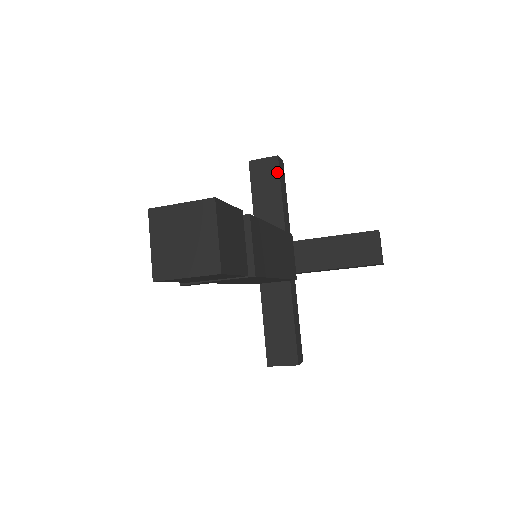
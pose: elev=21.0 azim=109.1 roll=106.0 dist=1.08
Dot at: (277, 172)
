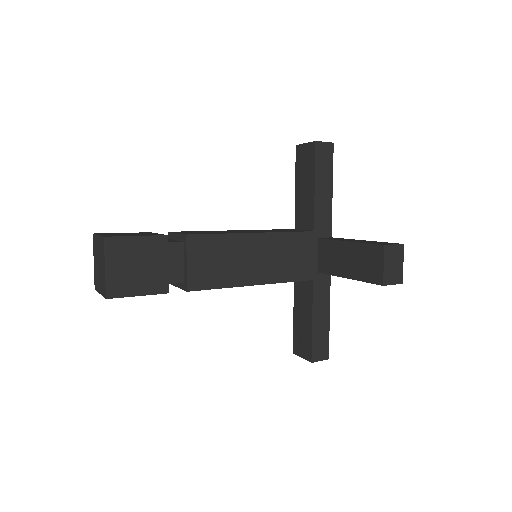
Dot at: (313, 160)
